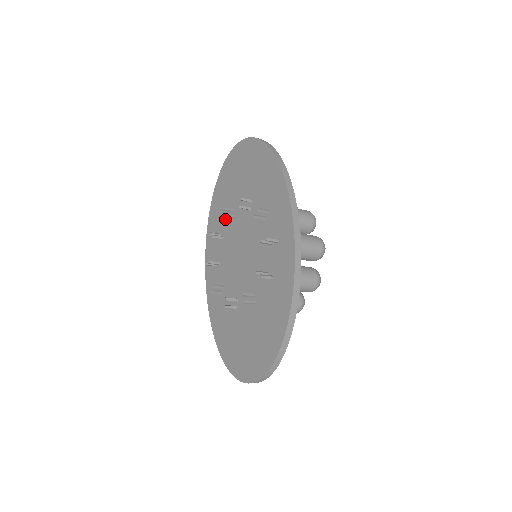
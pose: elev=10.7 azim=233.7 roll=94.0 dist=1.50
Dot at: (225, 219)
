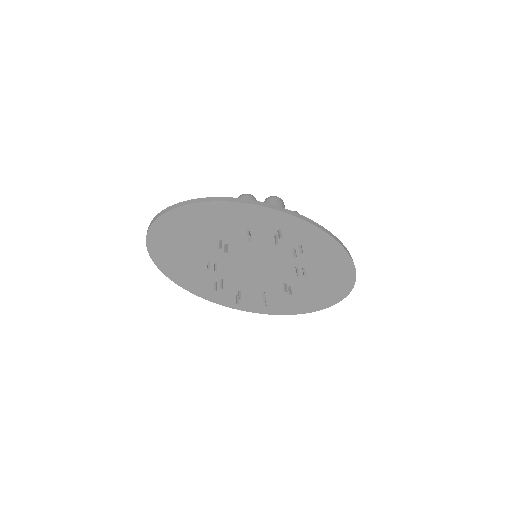
Dot at: (207, 273)
